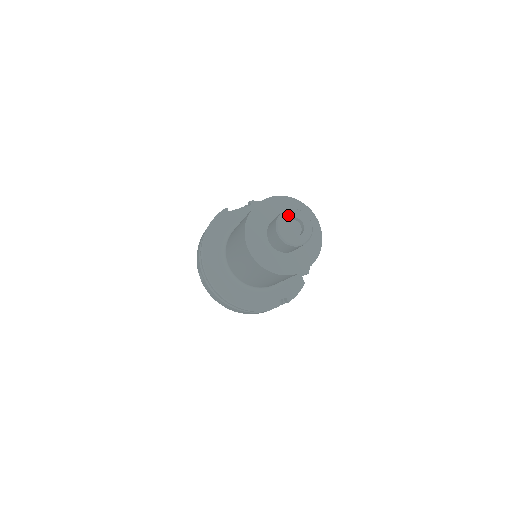
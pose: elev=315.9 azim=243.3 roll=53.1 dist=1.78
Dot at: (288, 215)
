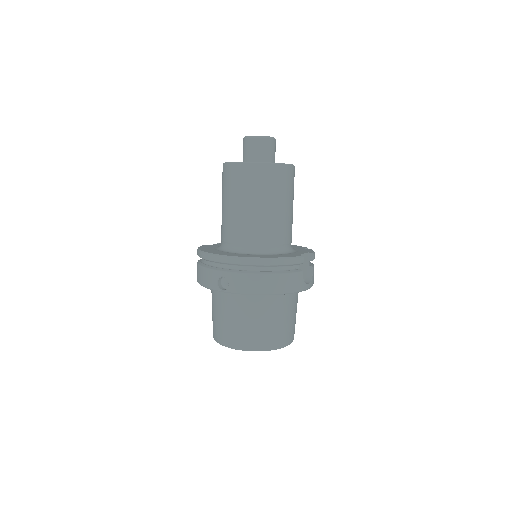
Dot at: occluded
